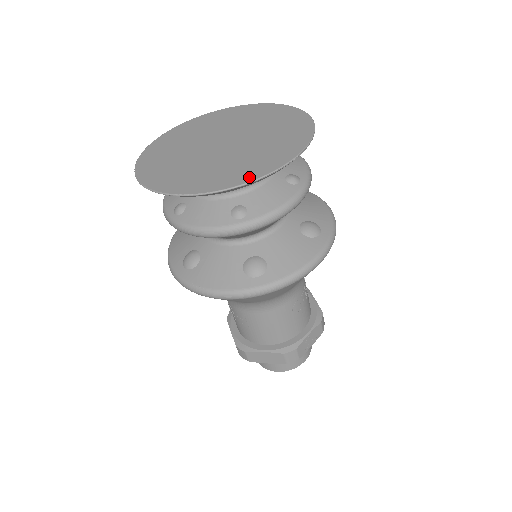
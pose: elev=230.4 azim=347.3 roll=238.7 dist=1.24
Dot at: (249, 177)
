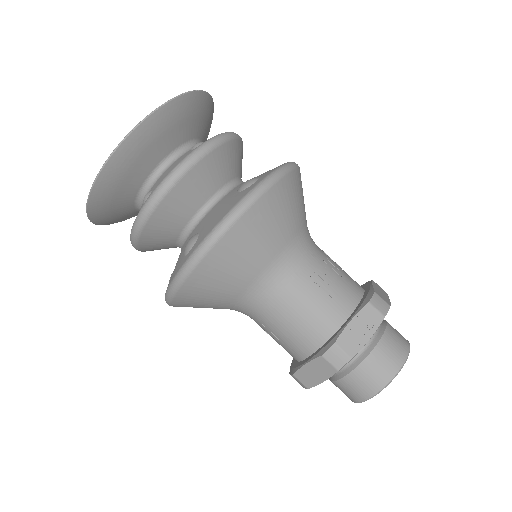
Dot at: (114, 154)
